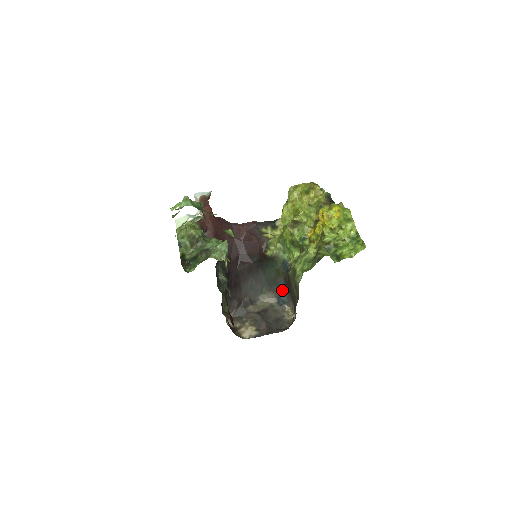
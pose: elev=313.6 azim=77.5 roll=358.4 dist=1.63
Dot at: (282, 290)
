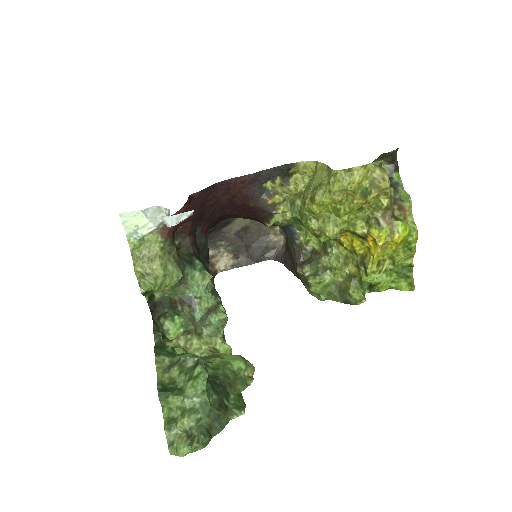
Dot at: occluded
